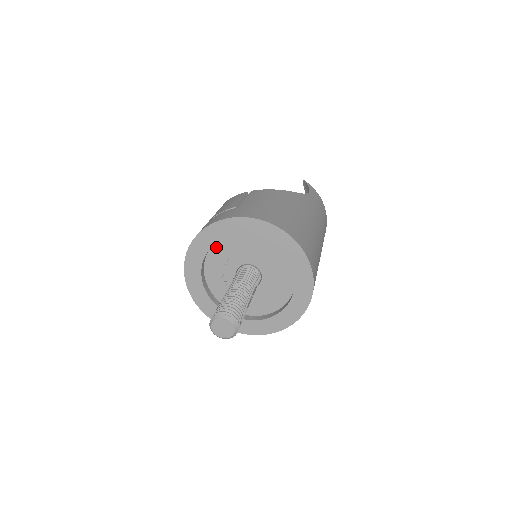
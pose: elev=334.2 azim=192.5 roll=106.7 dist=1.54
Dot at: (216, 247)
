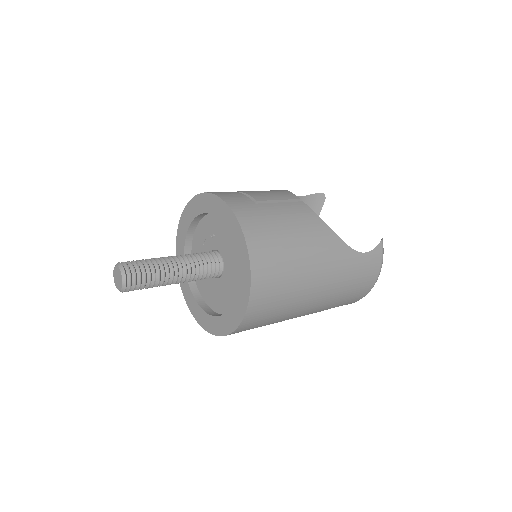
Dot at: (213, 217)
